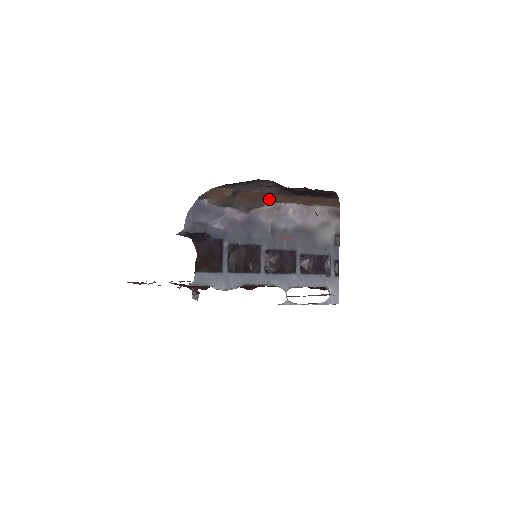
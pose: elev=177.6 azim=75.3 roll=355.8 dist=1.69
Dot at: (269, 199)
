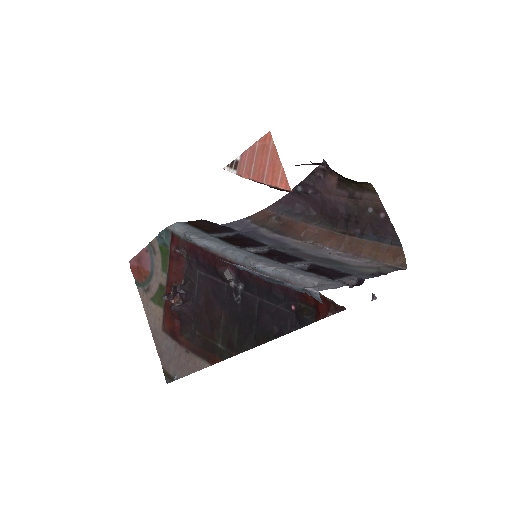
Dot at: (313, 239)
